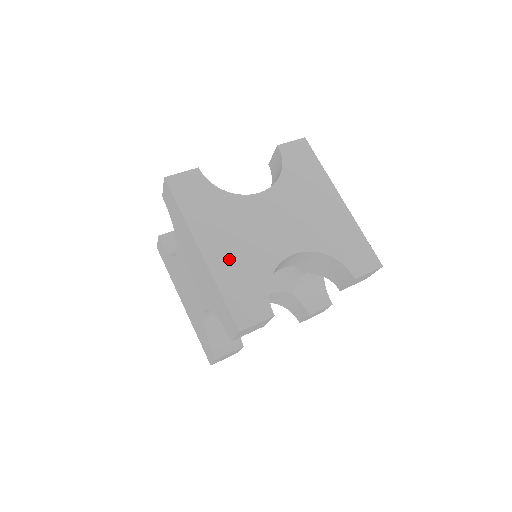
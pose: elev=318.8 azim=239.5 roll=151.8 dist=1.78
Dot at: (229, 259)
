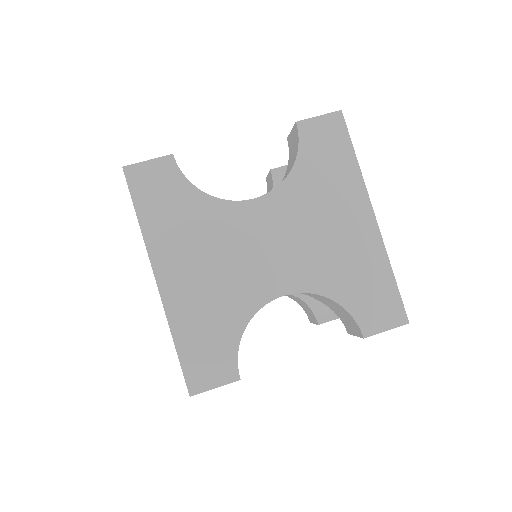
Dot at: (193, 296)
